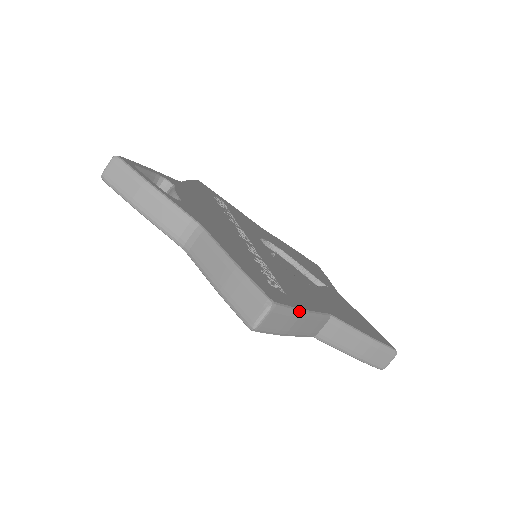
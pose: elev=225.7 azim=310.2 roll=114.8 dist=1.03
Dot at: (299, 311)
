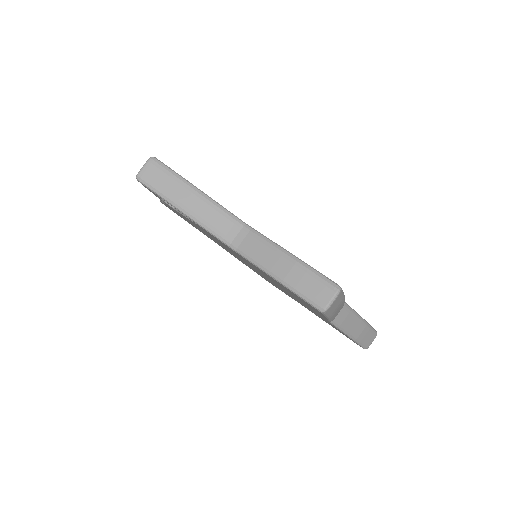
Dot at: (344, 296)
